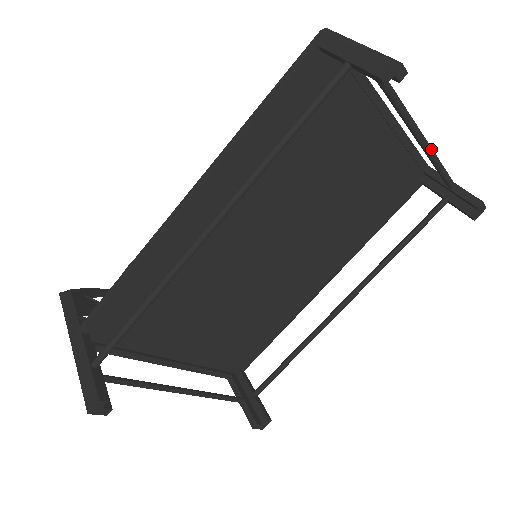
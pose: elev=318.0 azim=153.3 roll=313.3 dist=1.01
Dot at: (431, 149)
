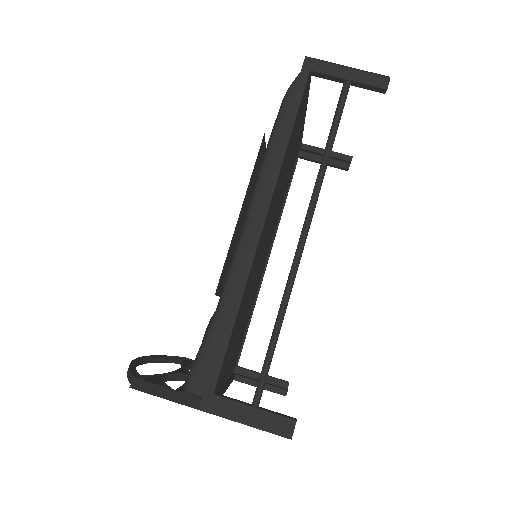
Dot at: occluded
